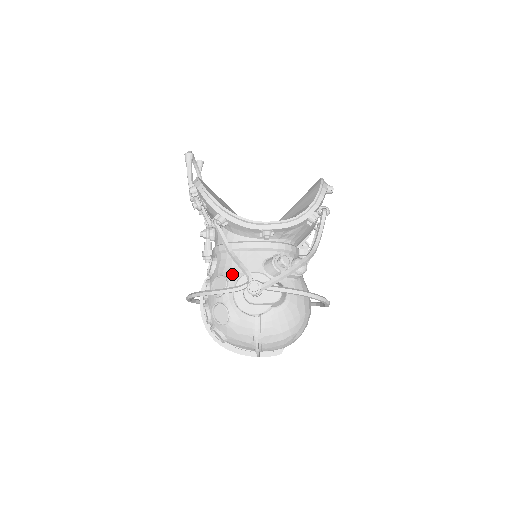
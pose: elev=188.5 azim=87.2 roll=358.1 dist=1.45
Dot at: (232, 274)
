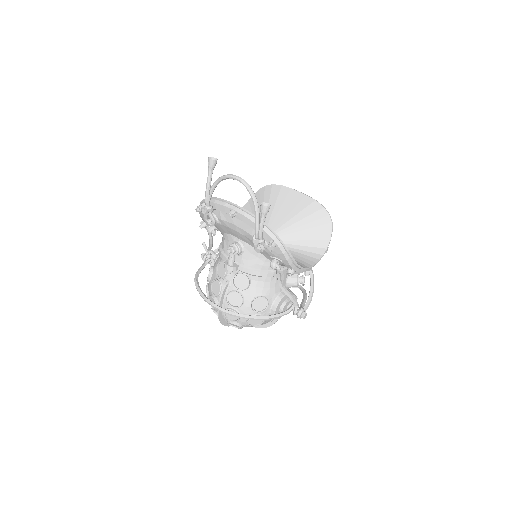
Dot at: (271, 295)
